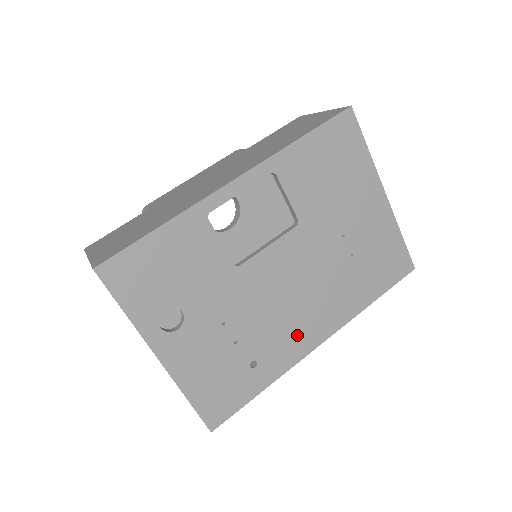
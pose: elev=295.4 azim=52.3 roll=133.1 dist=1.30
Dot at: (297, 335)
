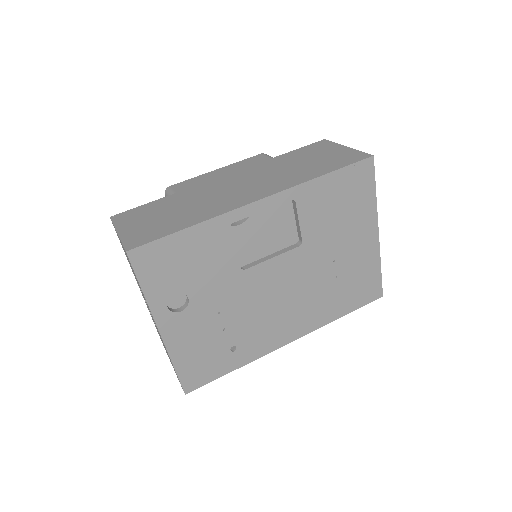
Dot at: (274, 332)
